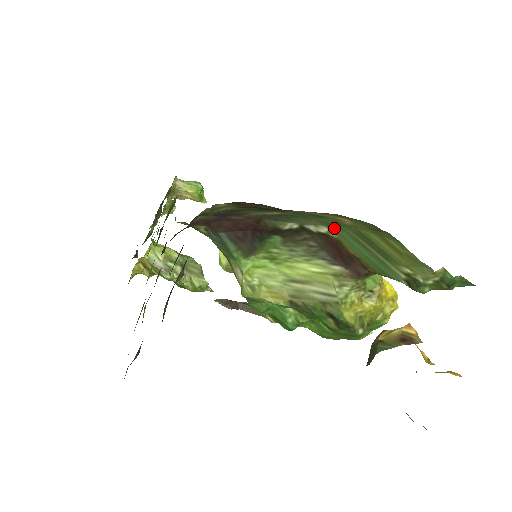
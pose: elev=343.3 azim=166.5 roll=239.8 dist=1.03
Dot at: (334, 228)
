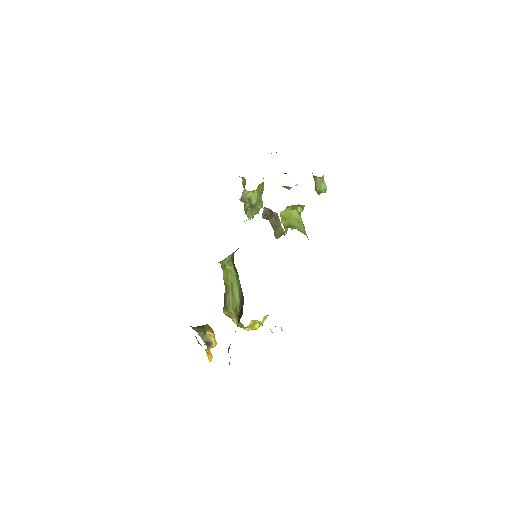
Dot at: occluded
